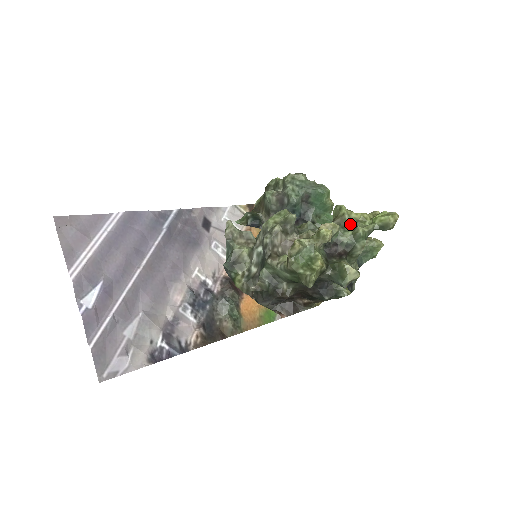
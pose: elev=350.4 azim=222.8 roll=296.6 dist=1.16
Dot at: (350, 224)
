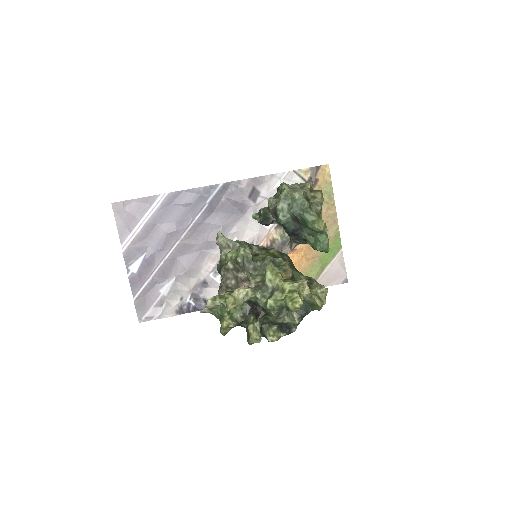
Dot at: (272, 289)
